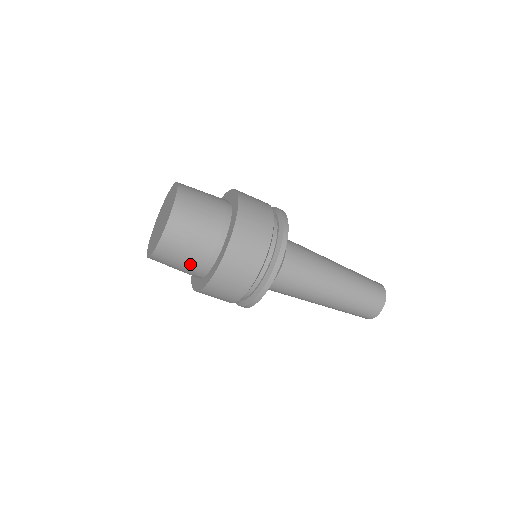
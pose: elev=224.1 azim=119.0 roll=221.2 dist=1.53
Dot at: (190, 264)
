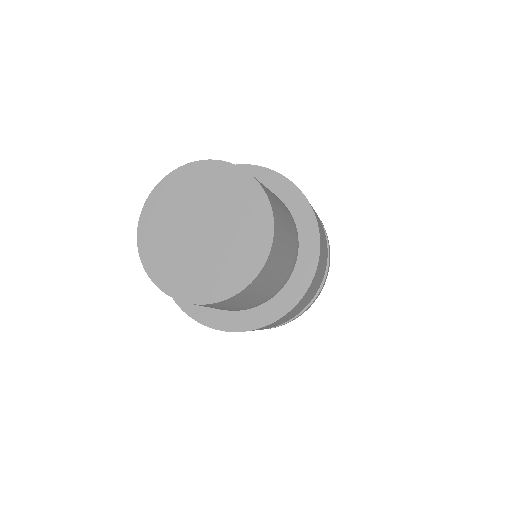
Dot at: occluded
